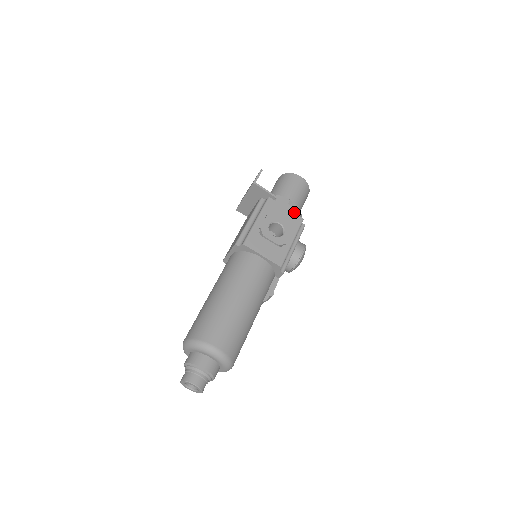
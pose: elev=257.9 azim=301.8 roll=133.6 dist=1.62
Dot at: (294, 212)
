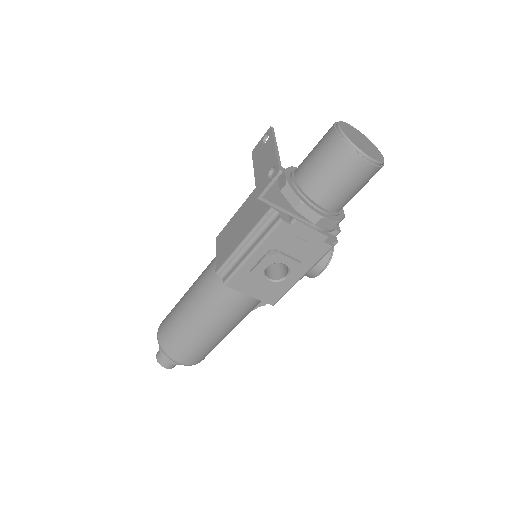
Dot at: (320, 239)
